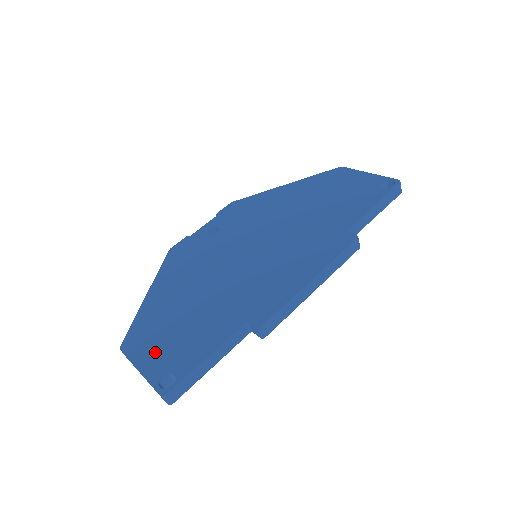
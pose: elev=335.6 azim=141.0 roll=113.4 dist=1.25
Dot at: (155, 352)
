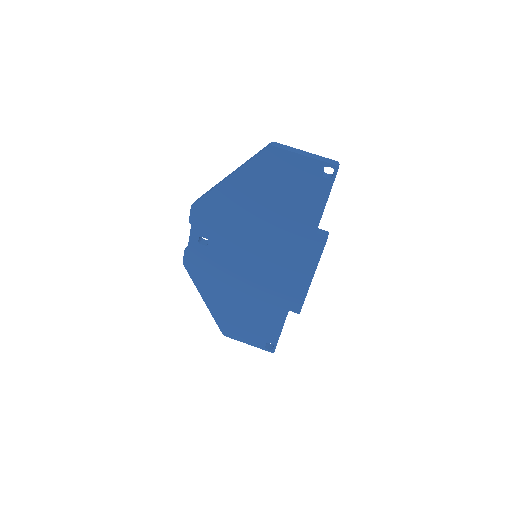
Dot at: (248, 335)
